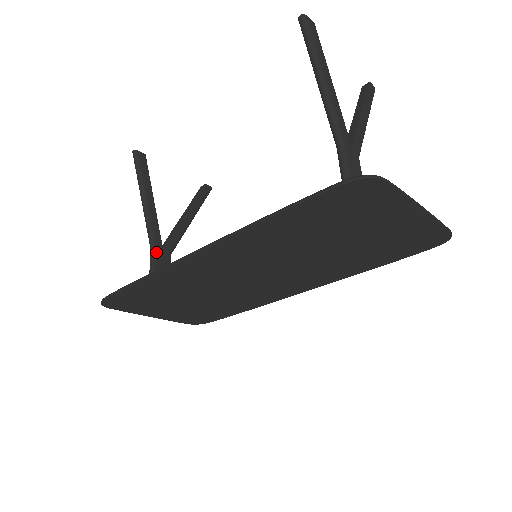
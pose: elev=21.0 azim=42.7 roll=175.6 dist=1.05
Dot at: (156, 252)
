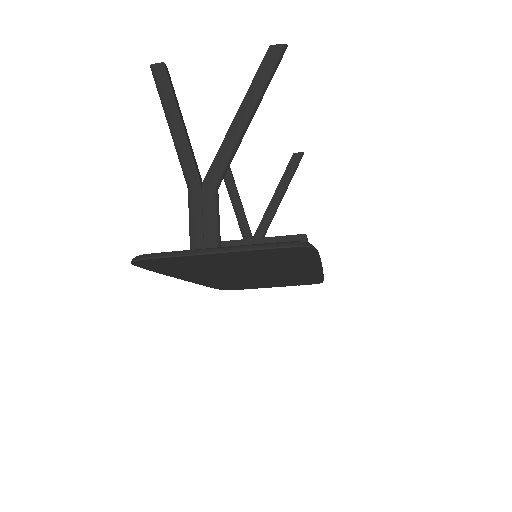
Dot at: occluded
